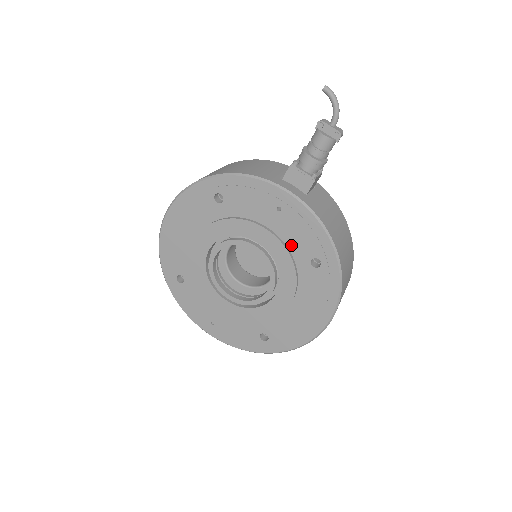
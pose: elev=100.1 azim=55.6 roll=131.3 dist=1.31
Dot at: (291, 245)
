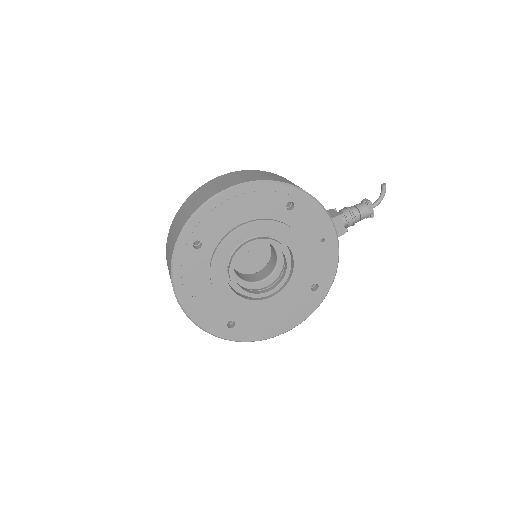
Dot at: (310, 268)
